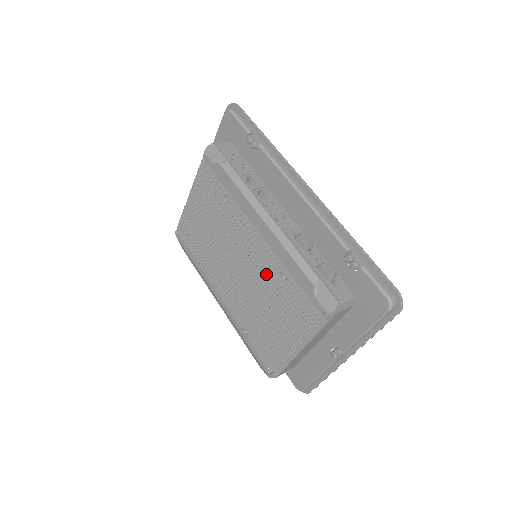
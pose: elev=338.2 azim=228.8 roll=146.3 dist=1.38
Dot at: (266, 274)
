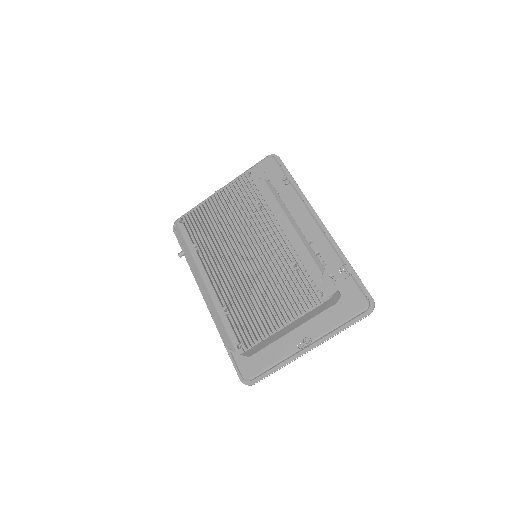
Dot at: (273, 263)
